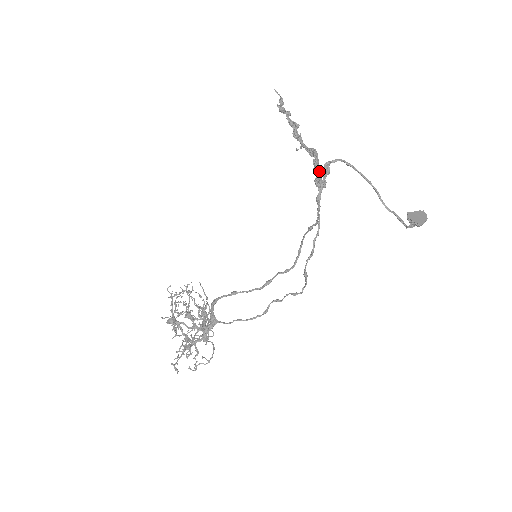
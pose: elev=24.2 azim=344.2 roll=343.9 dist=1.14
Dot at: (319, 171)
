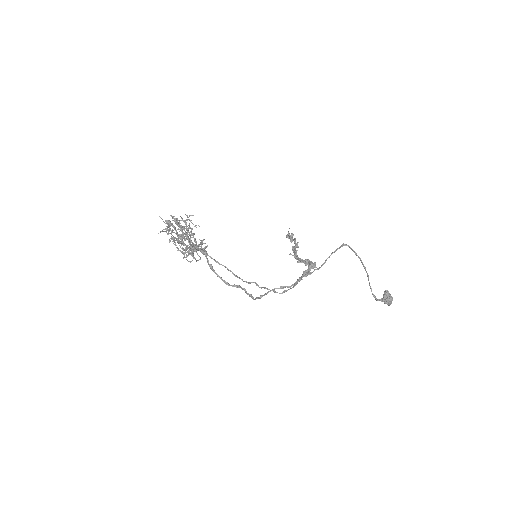
Dot at: occluded
